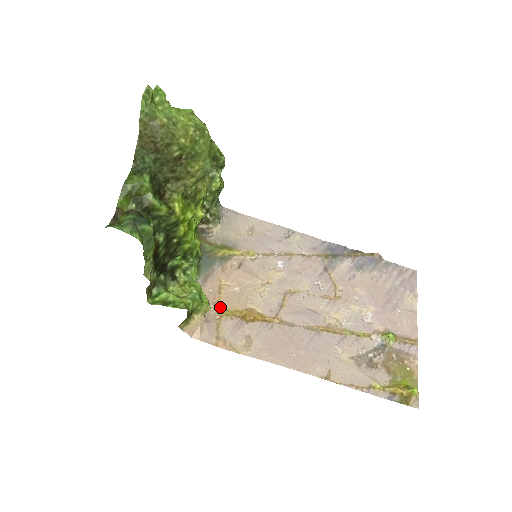
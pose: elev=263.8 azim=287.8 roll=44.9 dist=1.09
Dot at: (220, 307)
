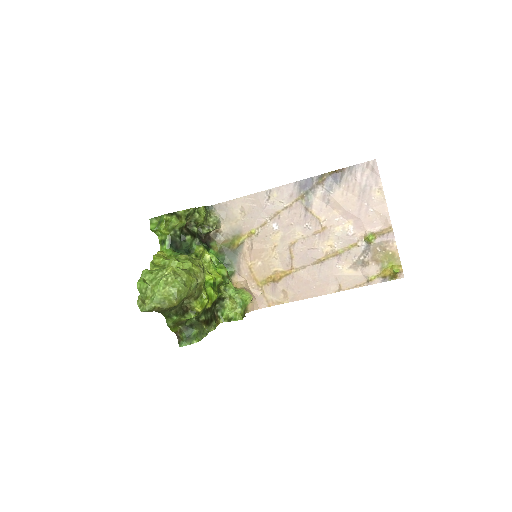
Dot at: (258, 282)
